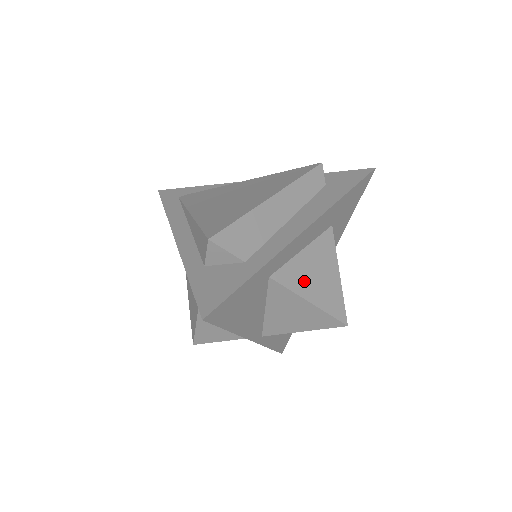
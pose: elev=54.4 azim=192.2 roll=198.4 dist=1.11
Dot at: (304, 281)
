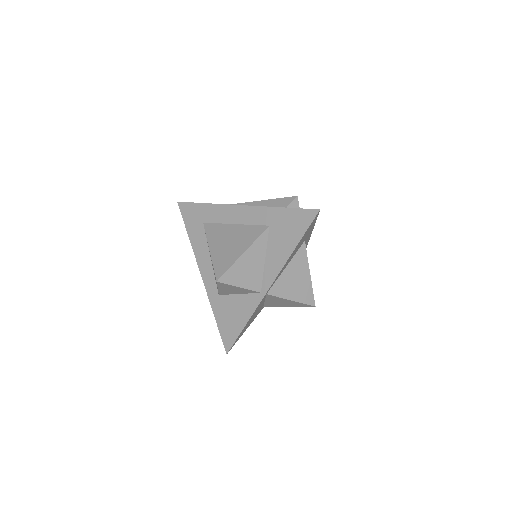
Dot at: occluded
